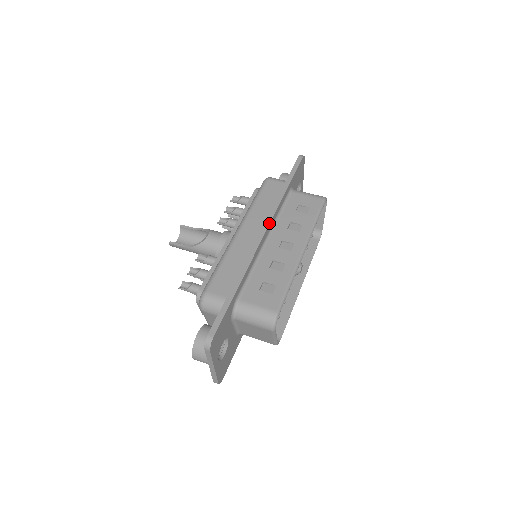
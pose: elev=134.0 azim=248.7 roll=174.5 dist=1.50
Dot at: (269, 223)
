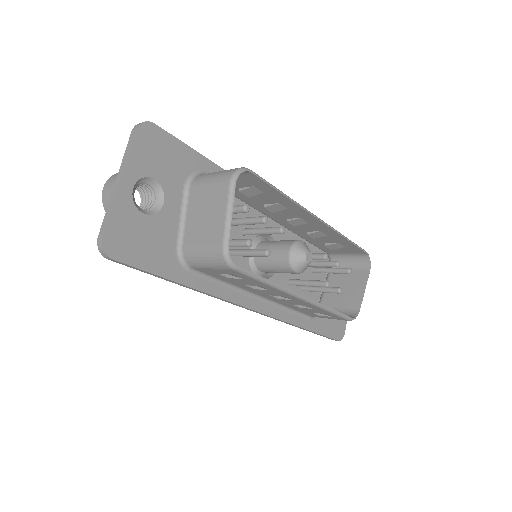
Dot at: occluded
